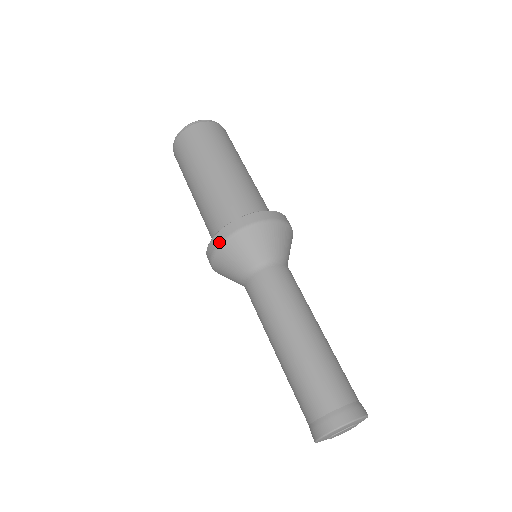
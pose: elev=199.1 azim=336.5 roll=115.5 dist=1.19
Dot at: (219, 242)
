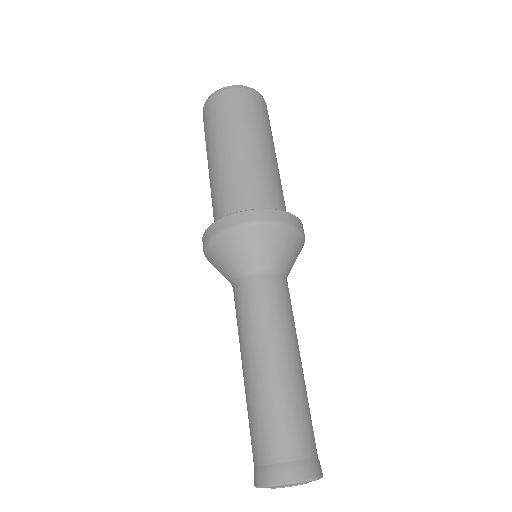
Dot at: occluded
